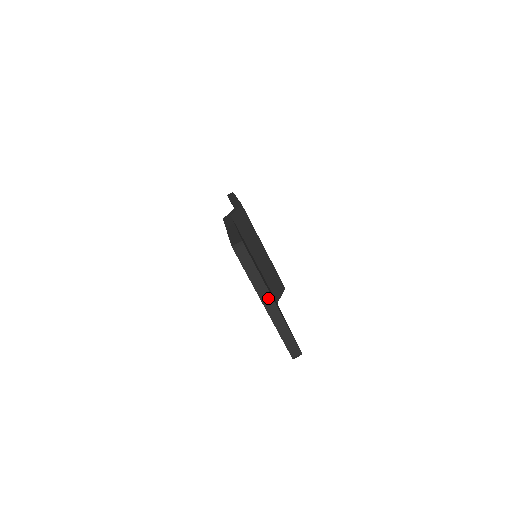
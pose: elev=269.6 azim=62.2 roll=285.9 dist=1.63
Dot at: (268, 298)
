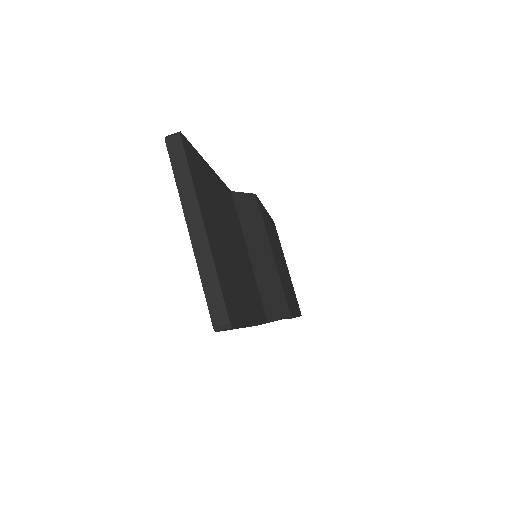
Dot at: (196, 218)
